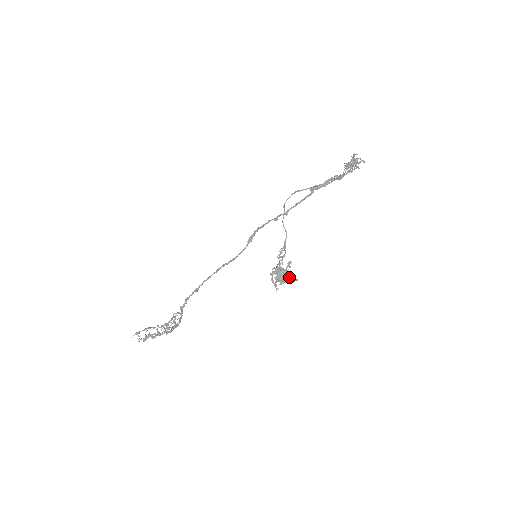
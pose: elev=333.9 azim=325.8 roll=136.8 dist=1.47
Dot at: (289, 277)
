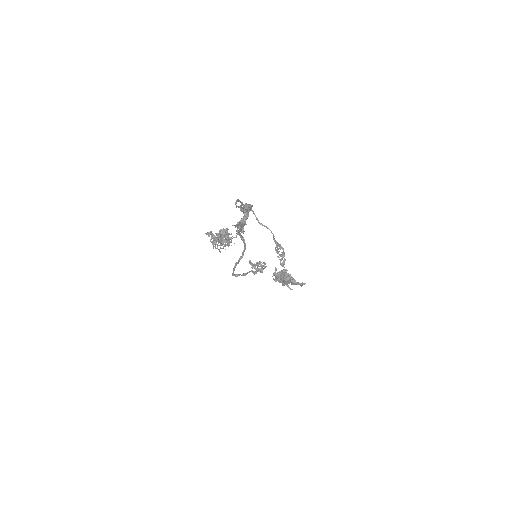
Dot at: (293, 282)
